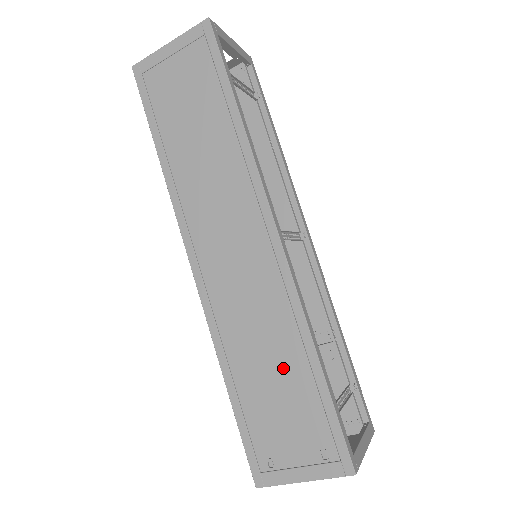
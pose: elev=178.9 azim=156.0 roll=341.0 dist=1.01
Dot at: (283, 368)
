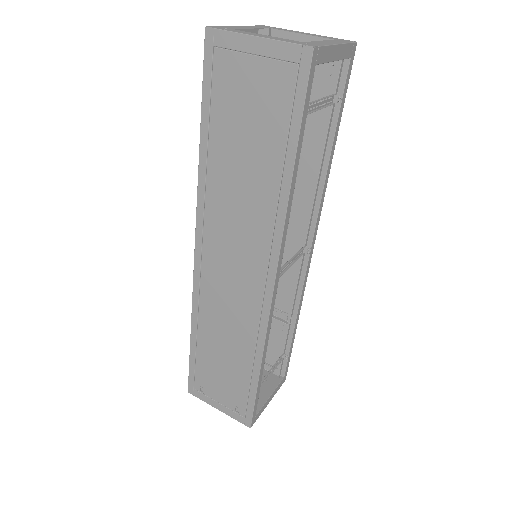
Dot at: (234, 358)
